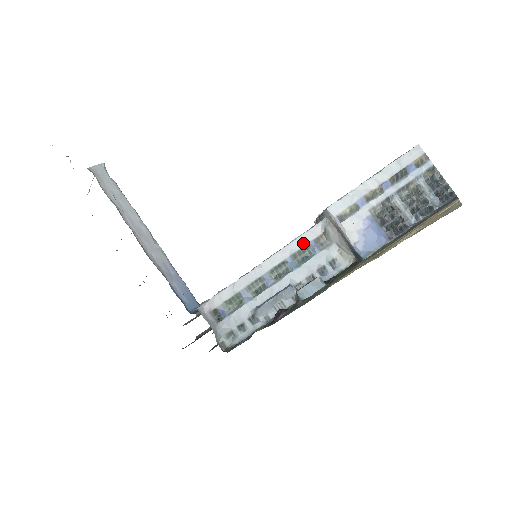
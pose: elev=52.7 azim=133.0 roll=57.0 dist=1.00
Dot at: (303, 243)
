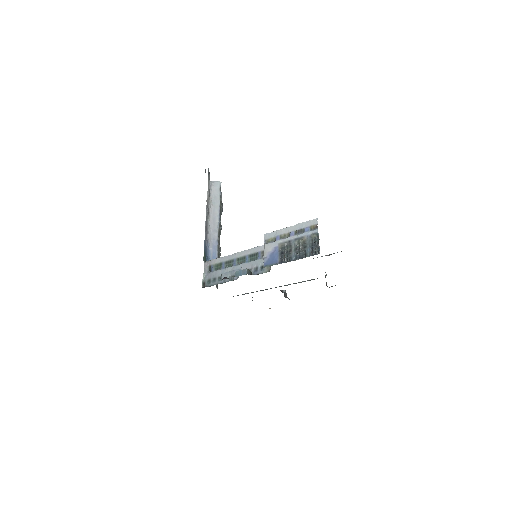
Dot at: (256, 251)
